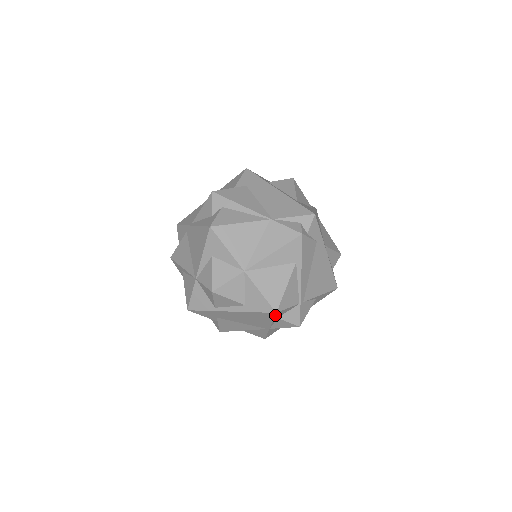
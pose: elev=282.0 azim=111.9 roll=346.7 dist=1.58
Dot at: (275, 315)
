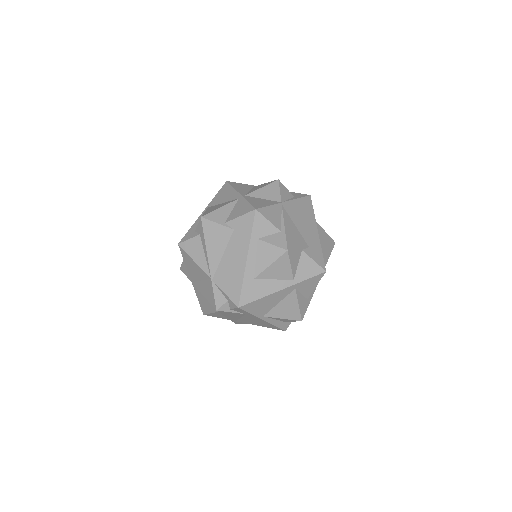
Dot at: occluded
